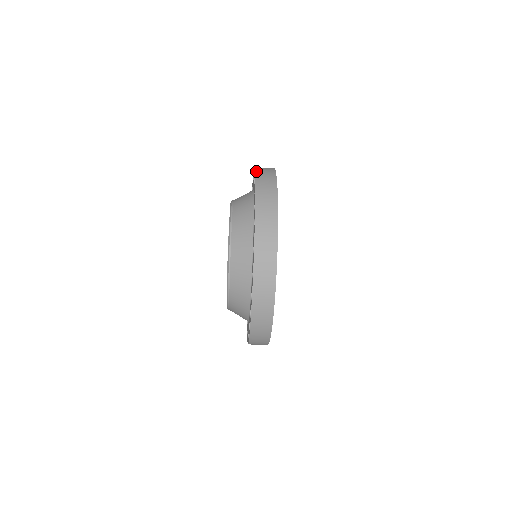
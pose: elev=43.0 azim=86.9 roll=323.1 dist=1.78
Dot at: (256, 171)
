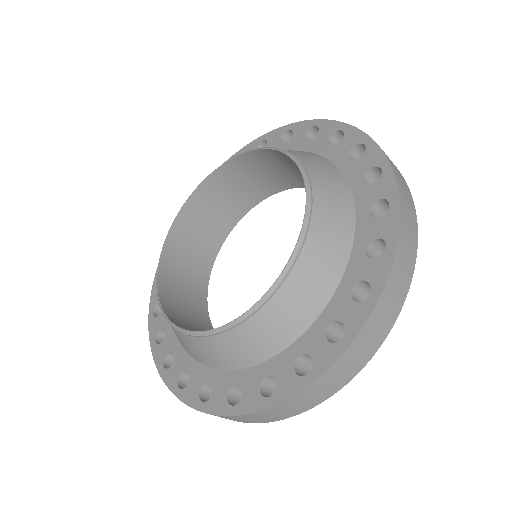
Dot at: (396, 258)
